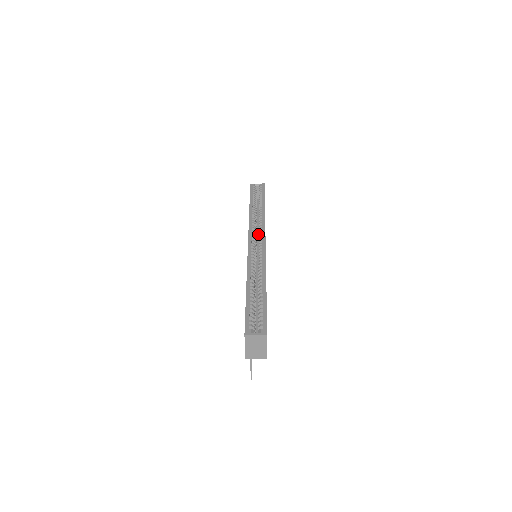
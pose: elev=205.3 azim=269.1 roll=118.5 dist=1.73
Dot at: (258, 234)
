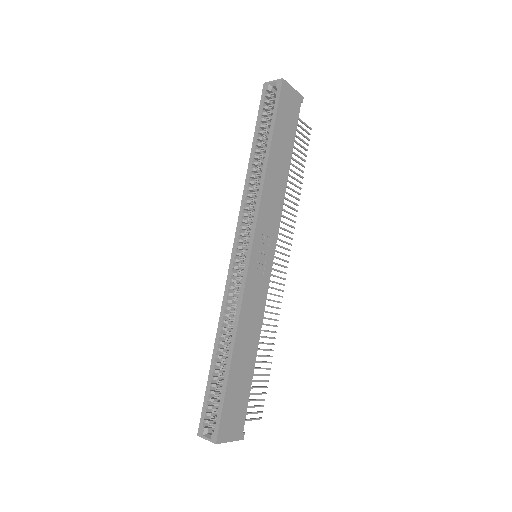
Dot at: occluded
